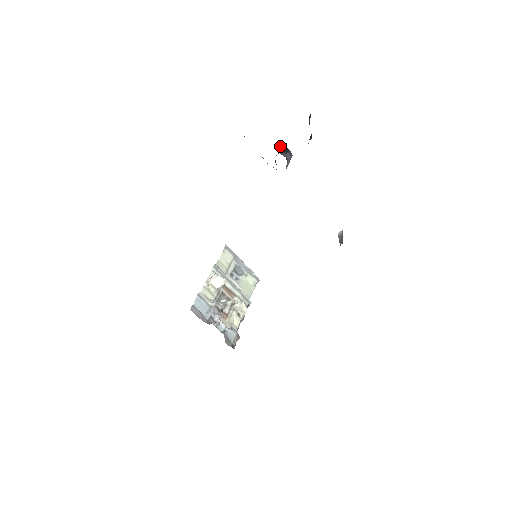
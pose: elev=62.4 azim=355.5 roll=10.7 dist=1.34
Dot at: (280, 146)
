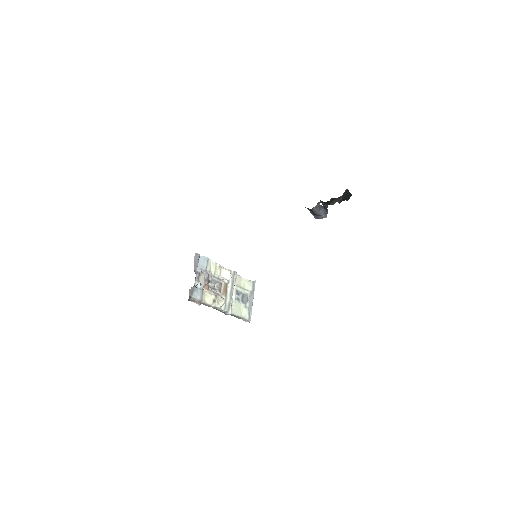
Dot at: (324, 203)
